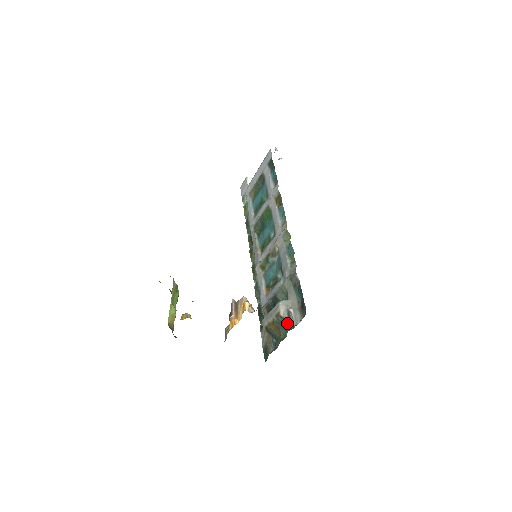
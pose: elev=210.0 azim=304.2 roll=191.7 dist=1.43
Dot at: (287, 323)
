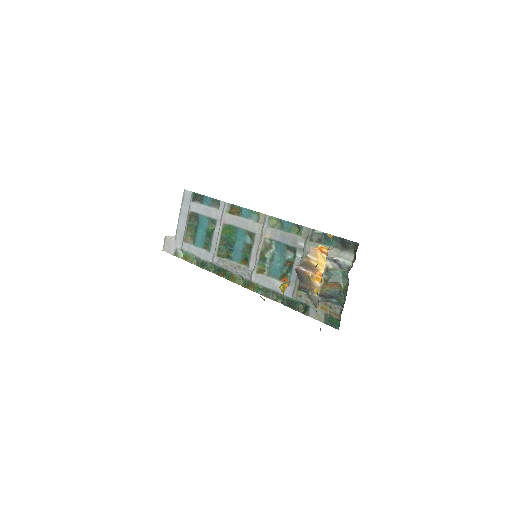
Dot at: (340, 270)
